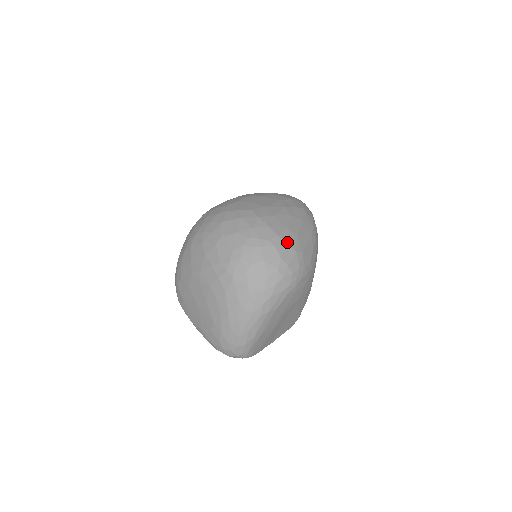
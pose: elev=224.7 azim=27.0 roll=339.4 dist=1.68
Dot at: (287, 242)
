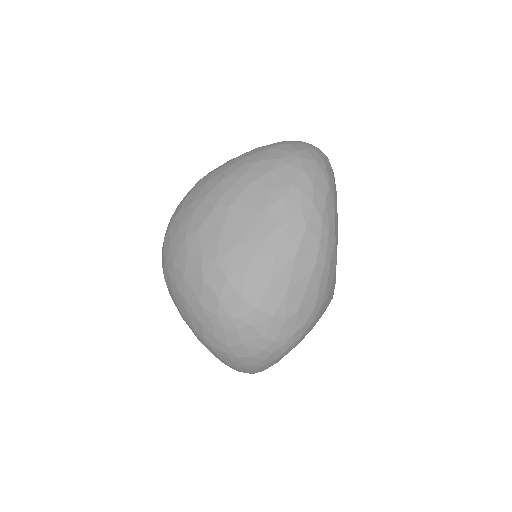
Dot at: (270, 313)
